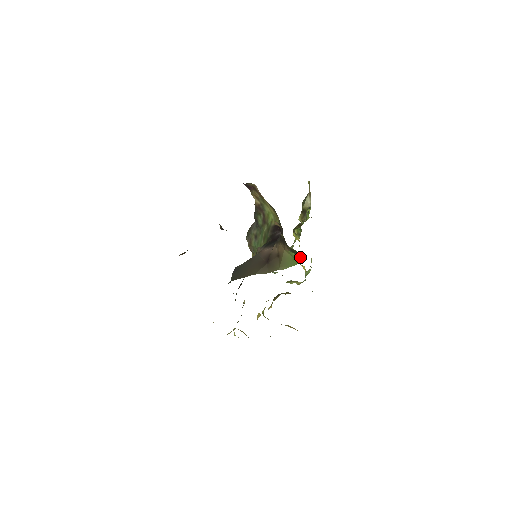
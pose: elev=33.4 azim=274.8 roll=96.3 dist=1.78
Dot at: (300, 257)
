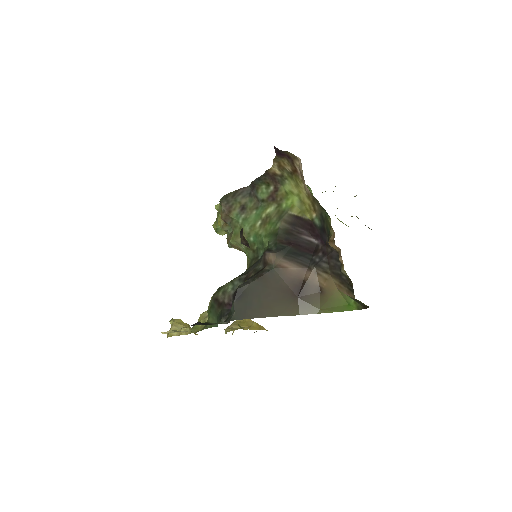
Dot at: (360, 305)
